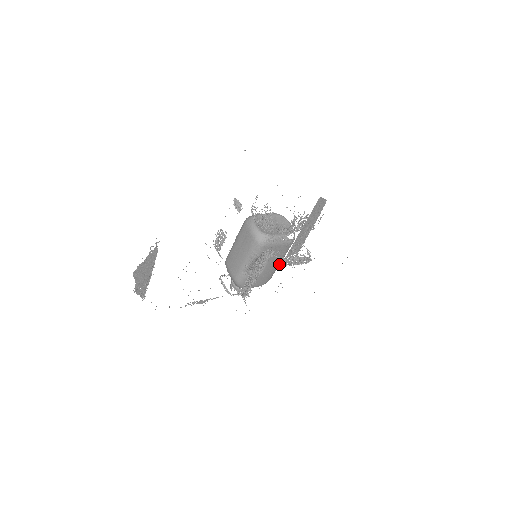
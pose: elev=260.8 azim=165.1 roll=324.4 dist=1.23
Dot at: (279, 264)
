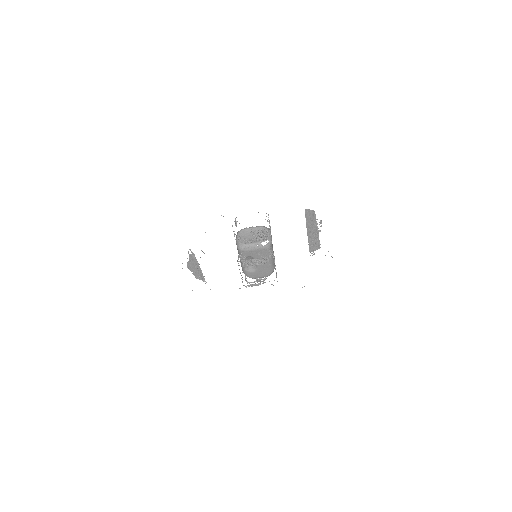
Dot at: (271, 262)
